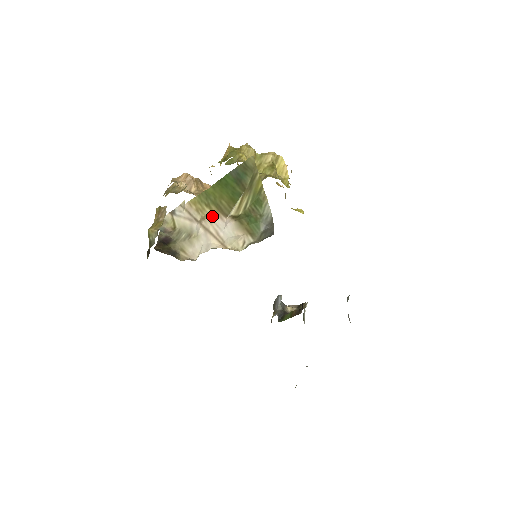
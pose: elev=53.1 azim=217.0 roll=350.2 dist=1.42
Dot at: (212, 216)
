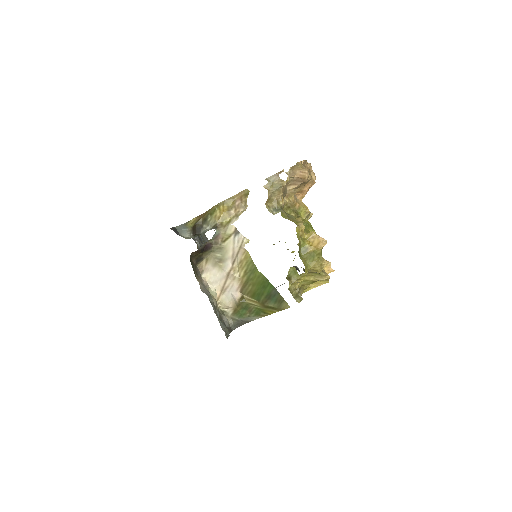
Dot at: (238, 280)
